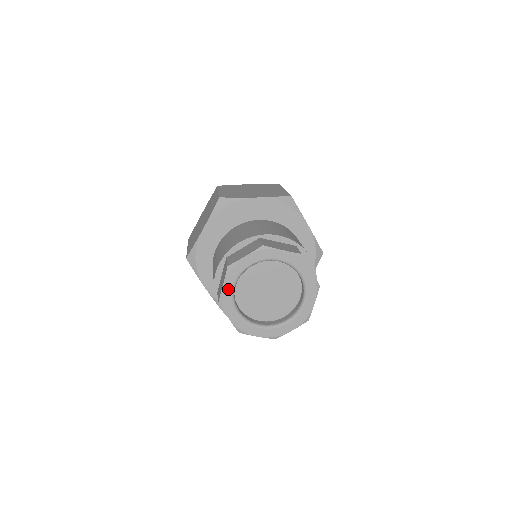
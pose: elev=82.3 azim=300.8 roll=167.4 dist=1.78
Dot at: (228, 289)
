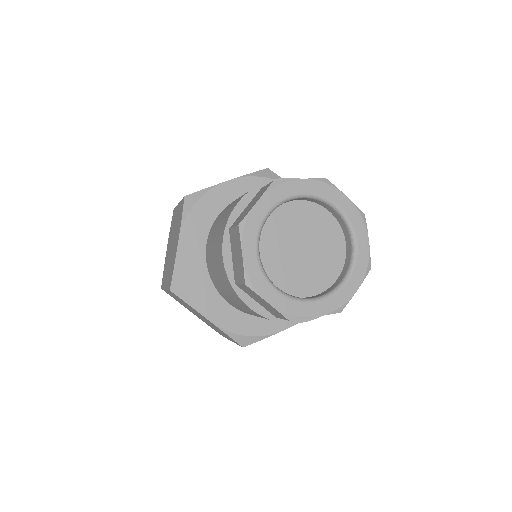
Dot at: (251, 258)
